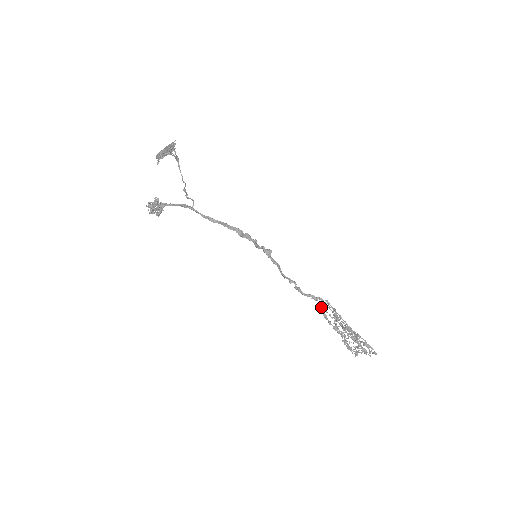
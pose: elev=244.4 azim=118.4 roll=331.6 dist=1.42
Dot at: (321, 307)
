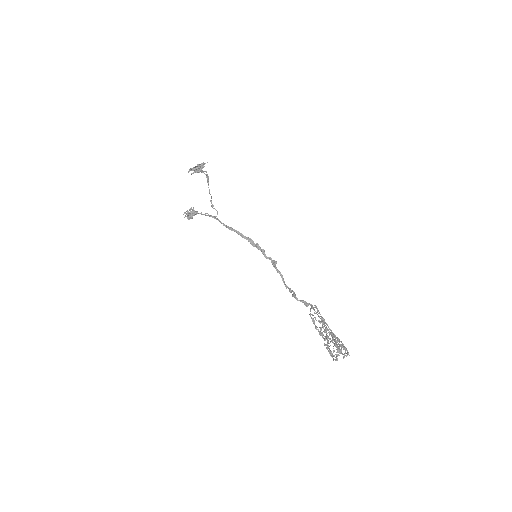
Dot at: (310, 311)
